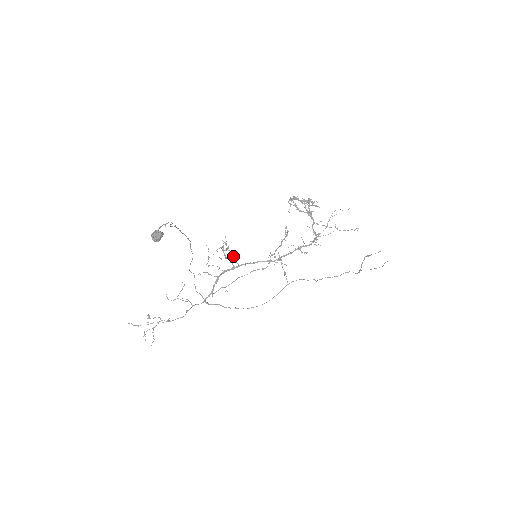
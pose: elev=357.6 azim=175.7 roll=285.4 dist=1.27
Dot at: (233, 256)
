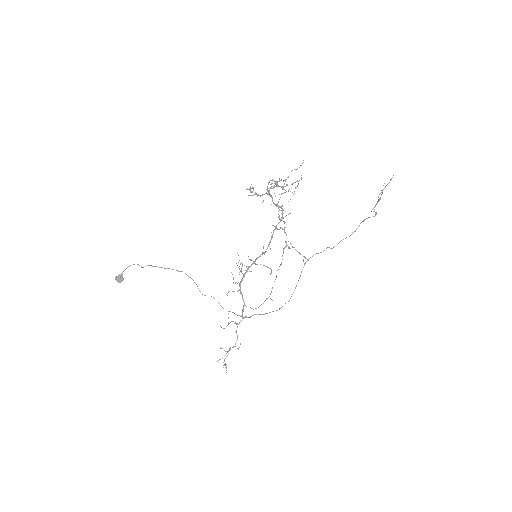
Dot at: (268, 267)
